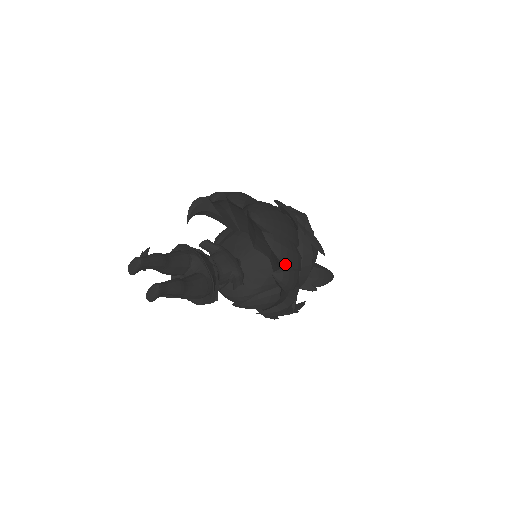
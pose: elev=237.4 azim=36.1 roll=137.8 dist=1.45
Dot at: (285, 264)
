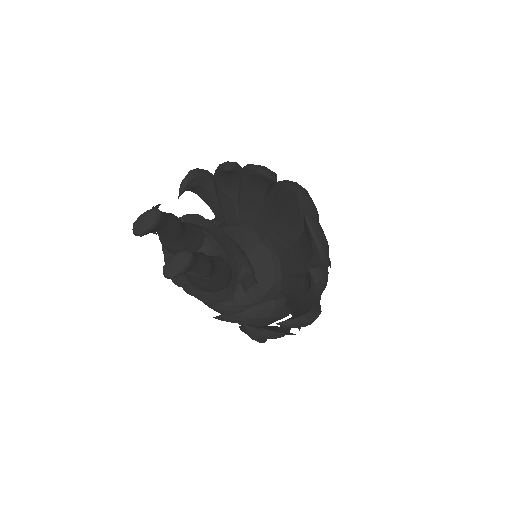
Dot at: (322, 260)
